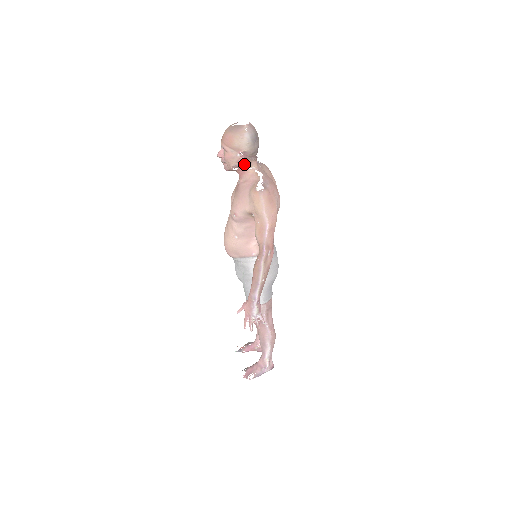
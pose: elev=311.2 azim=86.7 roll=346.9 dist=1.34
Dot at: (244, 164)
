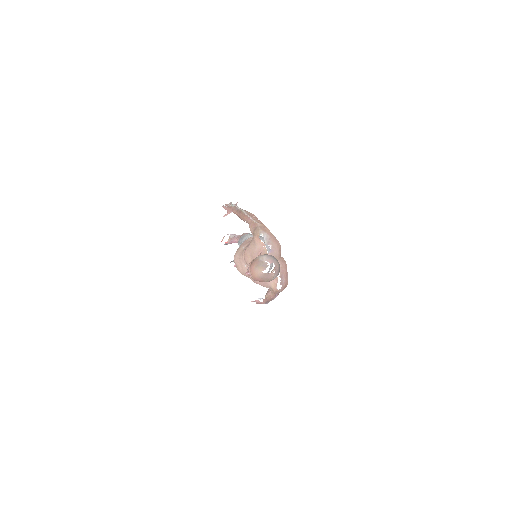
Dot at: occluded
